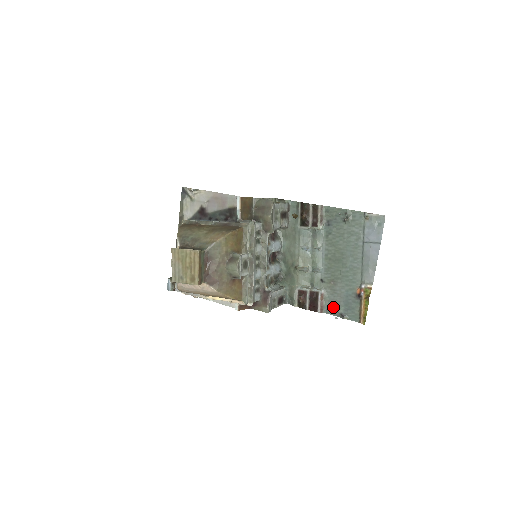
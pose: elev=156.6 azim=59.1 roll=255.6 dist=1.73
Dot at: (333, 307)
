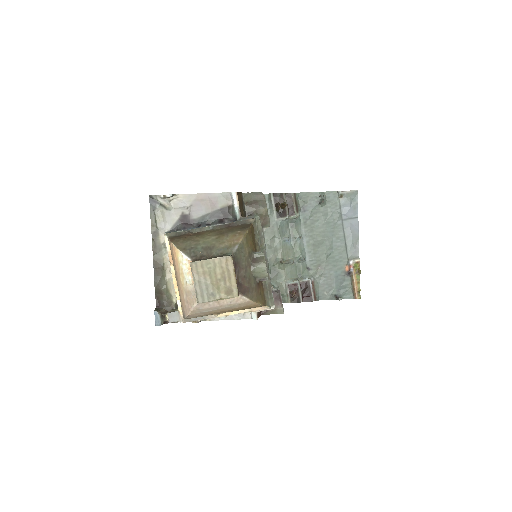
Dot at: (325, 292)
